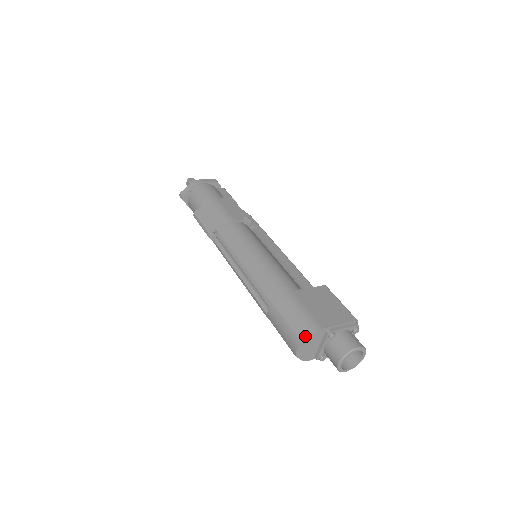
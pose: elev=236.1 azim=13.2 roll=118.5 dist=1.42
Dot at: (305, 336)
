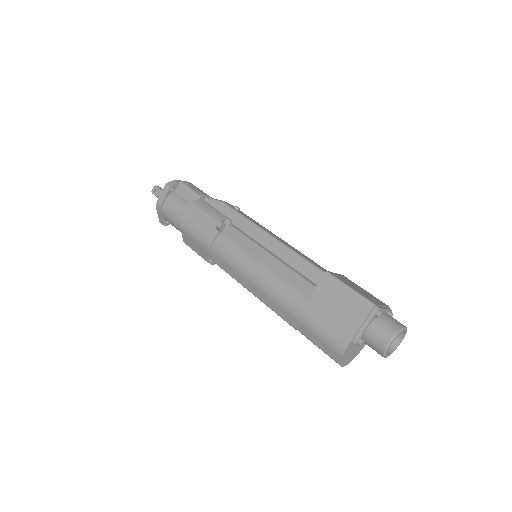
Dot at: (338, 360)
